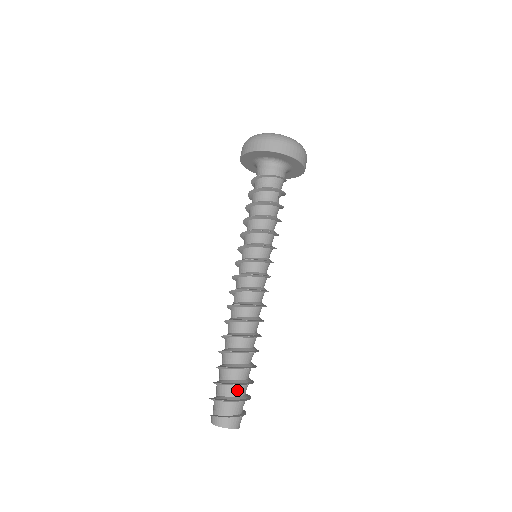
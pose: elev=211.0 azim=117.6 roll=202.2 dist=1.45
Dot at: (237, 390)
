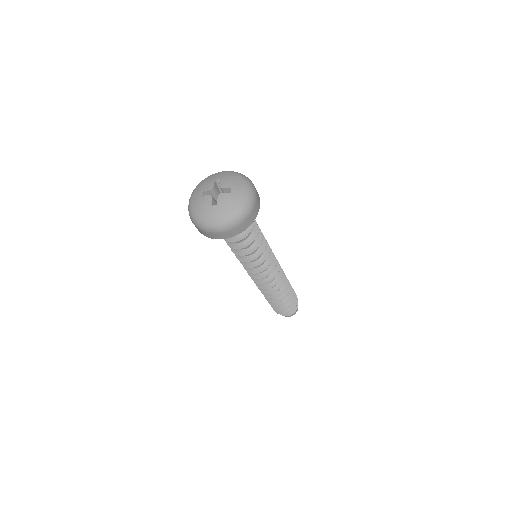
Dot at: occluded
